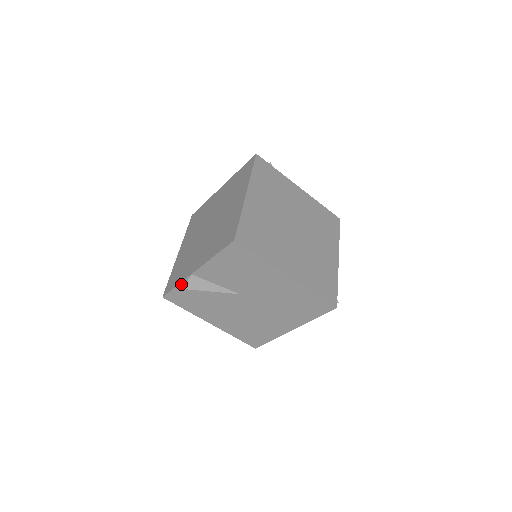
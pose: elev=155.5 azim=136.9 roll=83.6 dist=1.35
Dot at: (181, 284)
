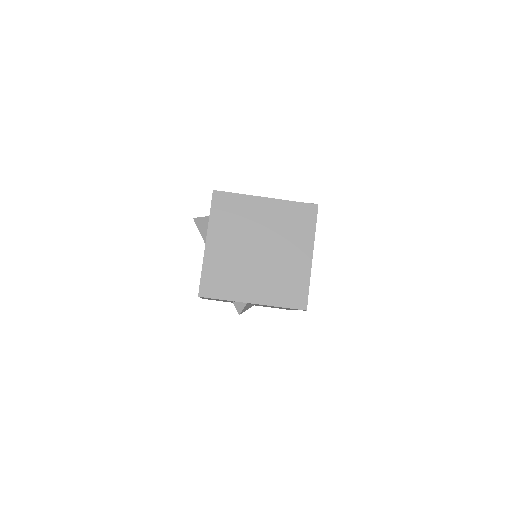
Dot at: (229, 300)
